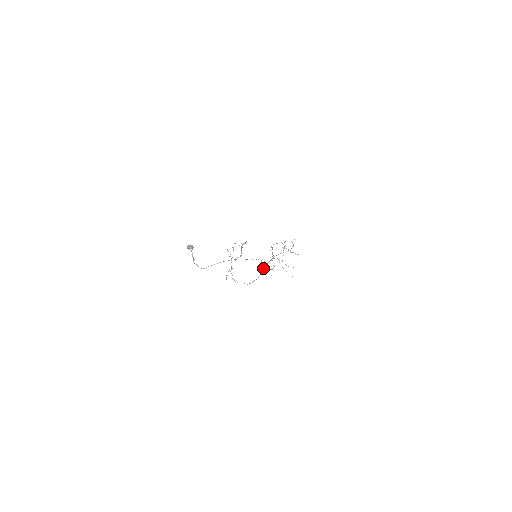
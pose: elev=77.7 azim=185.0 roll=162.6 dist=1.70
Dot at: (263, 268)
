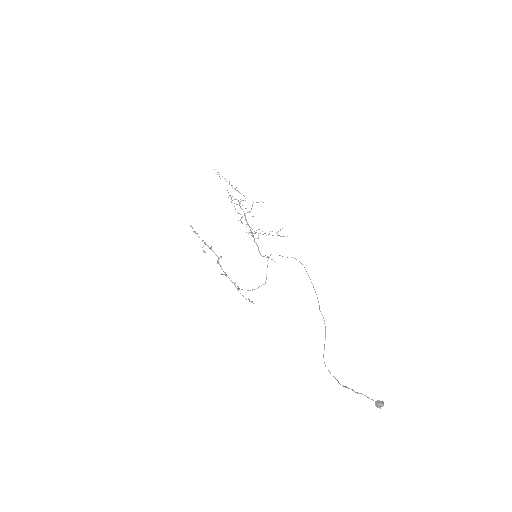
Dot at: occluded
